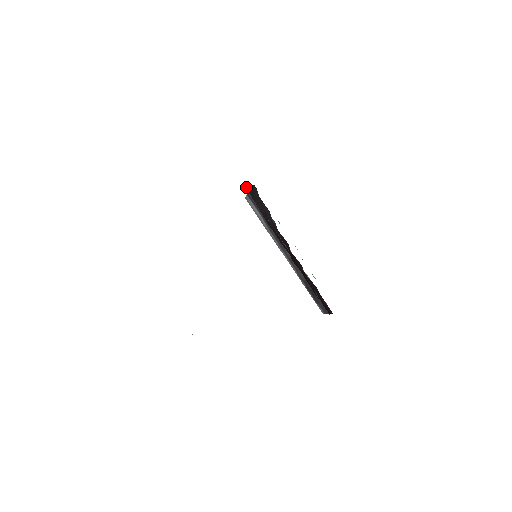
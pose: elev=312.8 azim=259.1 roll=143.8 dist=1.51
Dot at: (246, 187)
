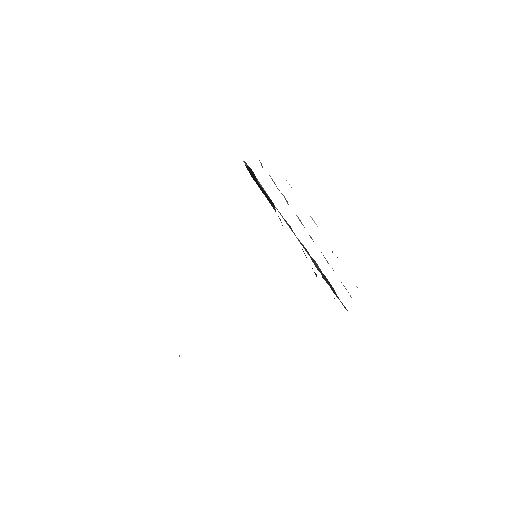
Dot at: occluded
